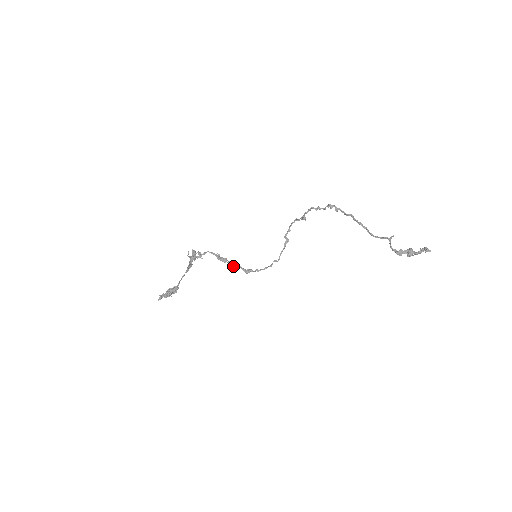
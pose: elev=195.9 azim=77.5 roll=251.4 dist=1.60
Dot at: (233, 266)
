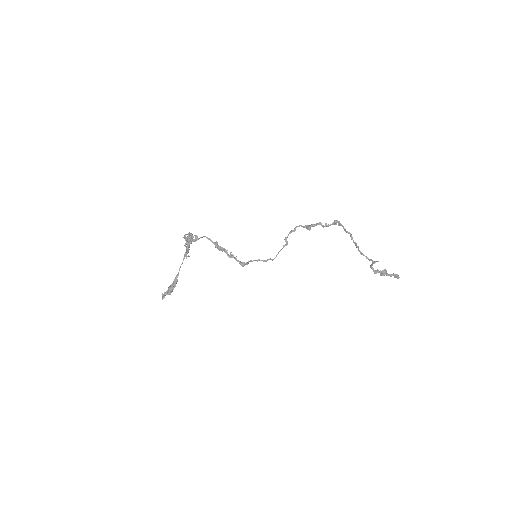
Dot at: (230, 257)
